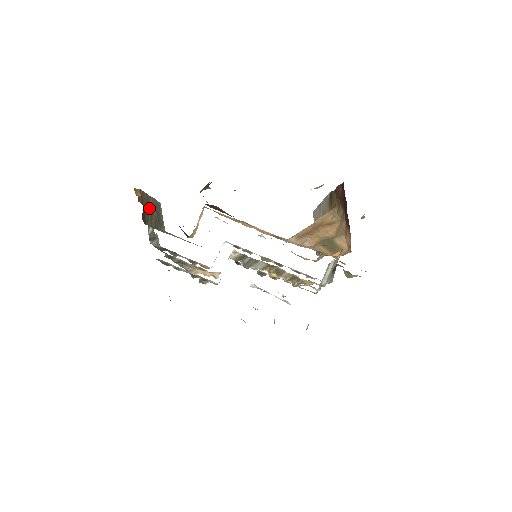
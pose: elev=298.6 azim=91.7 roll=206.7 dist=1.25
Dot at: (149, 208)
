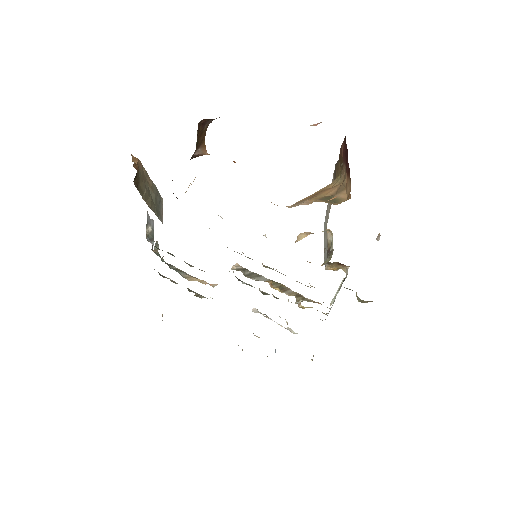
Dot at: (146, 186)
